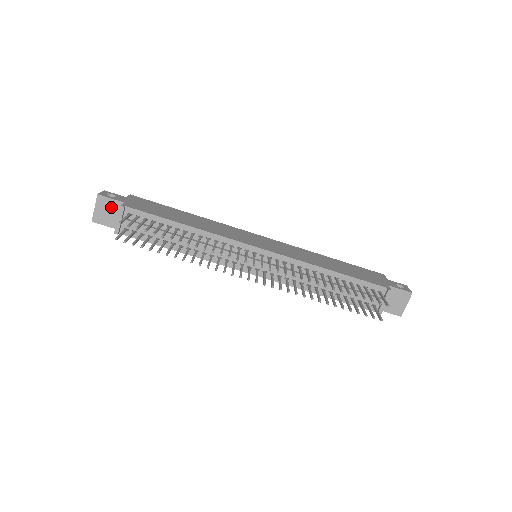
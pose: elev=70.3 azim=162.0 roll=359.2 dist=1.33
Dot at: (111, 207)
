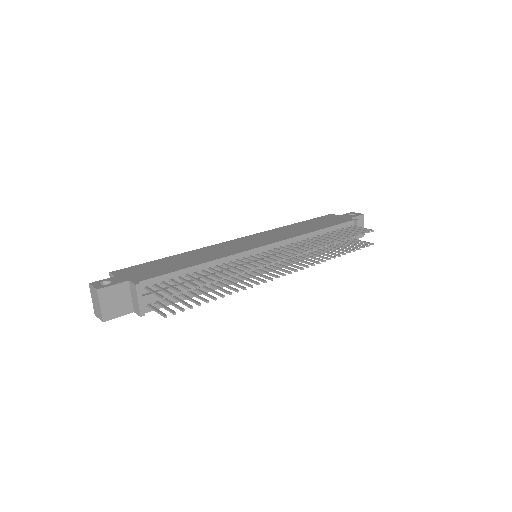
Dot at: (117, 294)
